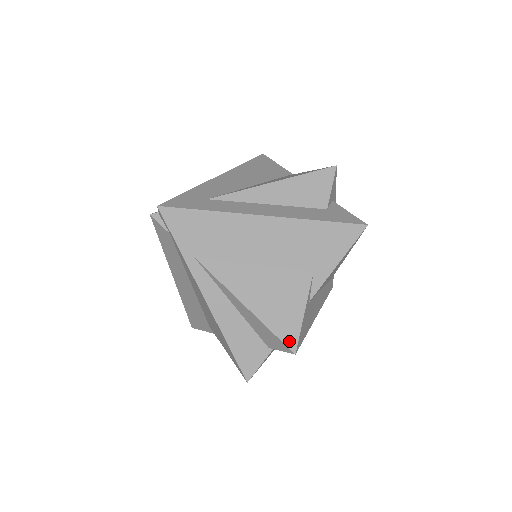
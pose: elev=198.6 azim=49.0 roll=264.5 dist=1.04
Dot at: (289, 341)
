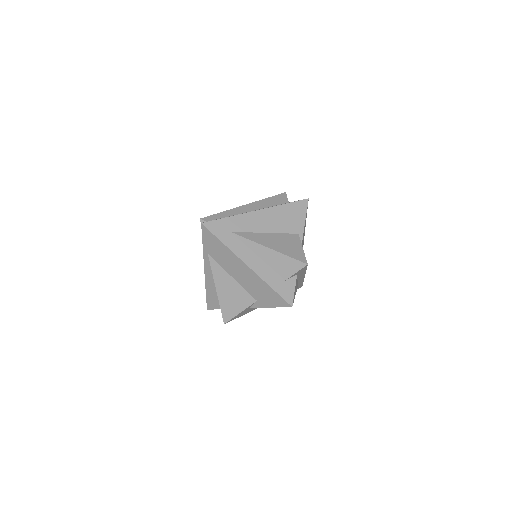
Dot at: (225, 318)
